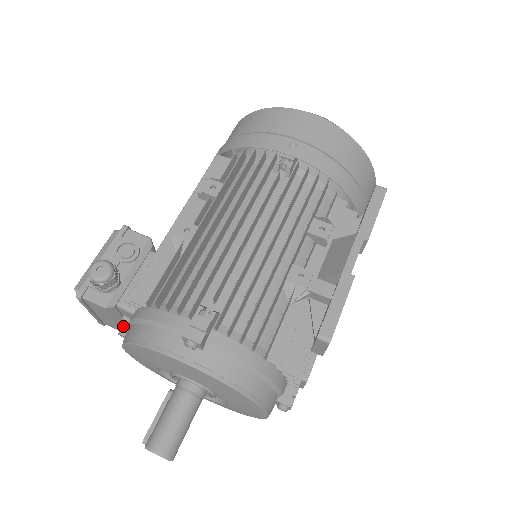
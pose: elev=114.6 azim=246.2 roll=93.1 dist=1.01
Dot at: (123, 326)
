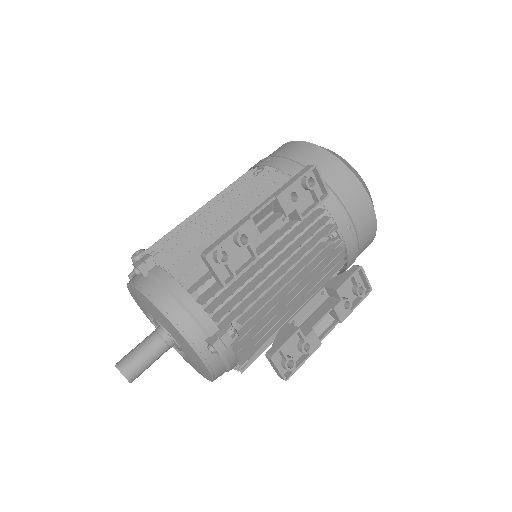
Dot at: occluded
